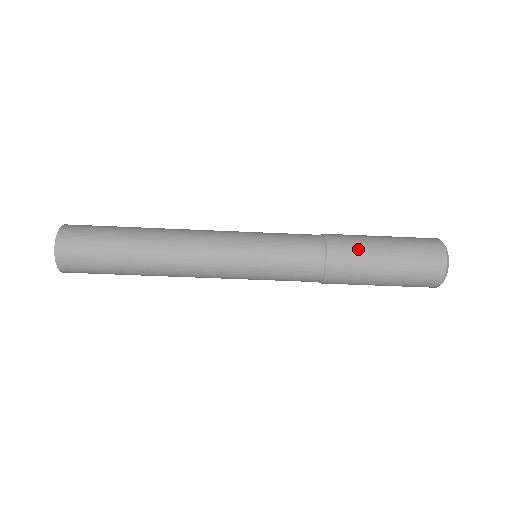
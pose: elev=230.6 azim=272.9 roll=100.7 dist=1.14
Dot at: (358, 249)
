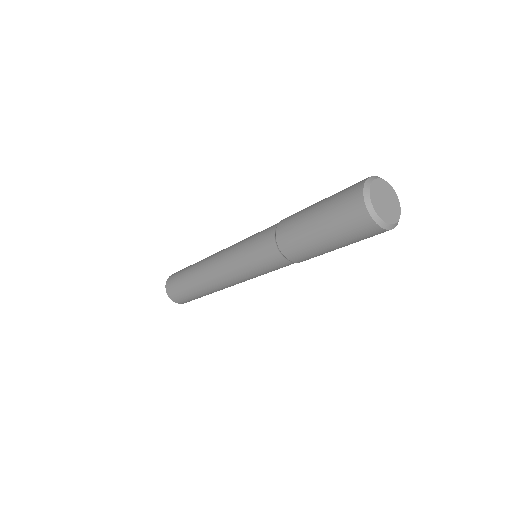
Dot at: (297, 237)
